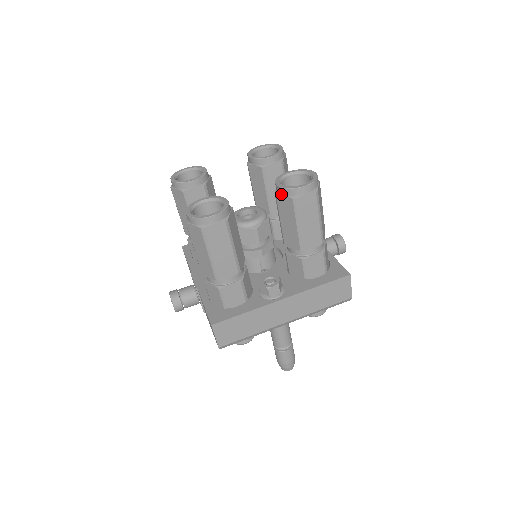
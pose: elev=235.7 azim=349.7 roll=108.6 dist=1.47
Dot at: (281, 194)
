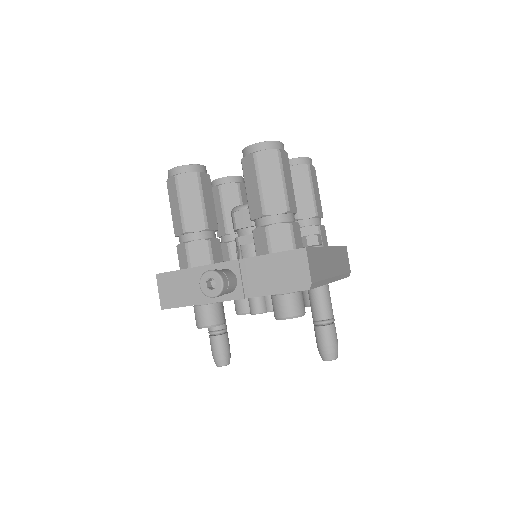
Dot at: (295, 164)
